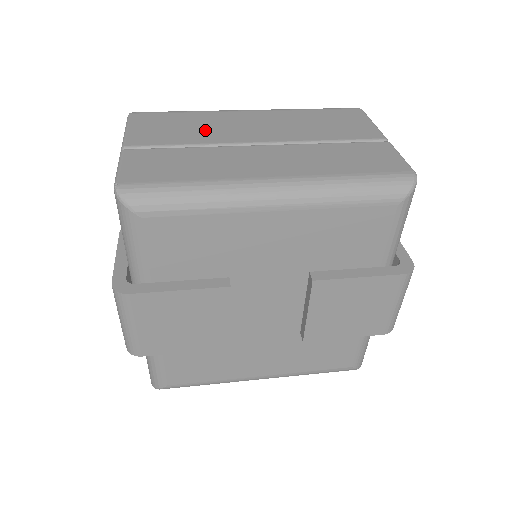
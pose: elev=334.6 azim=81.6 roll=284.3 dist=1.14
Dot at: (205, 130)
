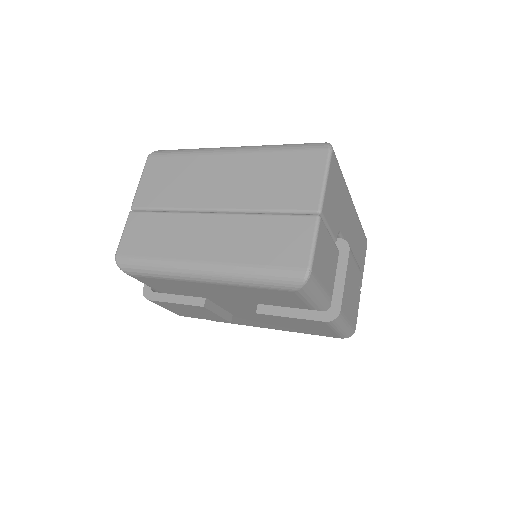
Dot at: (186, 187)
